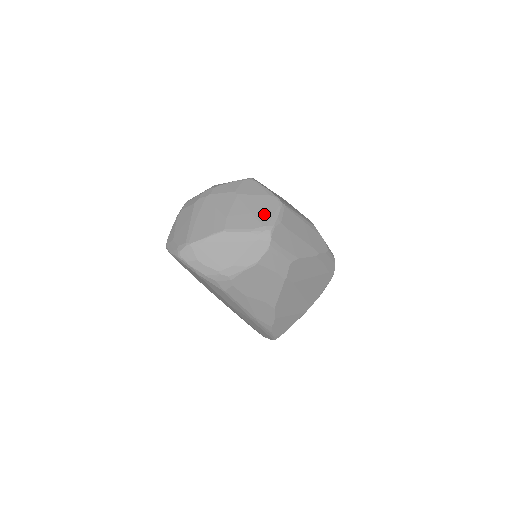
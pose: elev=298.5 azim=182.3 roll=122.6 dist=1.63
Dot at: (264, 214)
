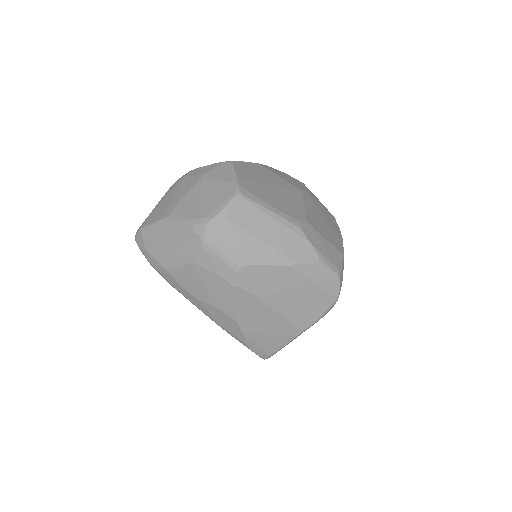
Dot at: (211, 204)
